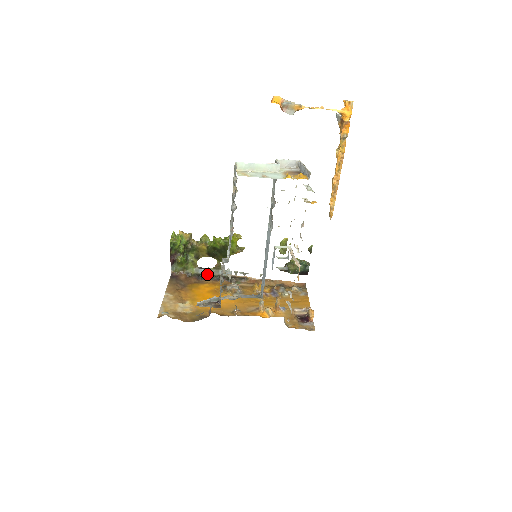
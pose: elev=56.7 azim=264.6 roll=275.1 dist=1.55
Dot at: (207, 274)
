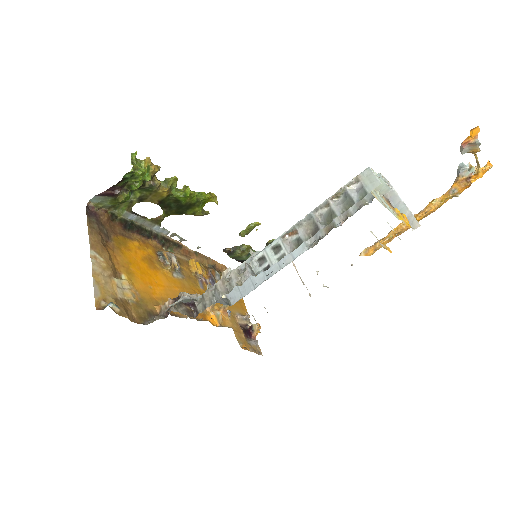
Dot at: (137, 224)
